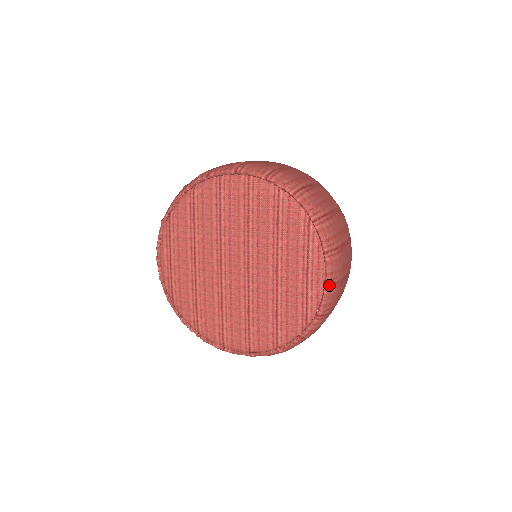
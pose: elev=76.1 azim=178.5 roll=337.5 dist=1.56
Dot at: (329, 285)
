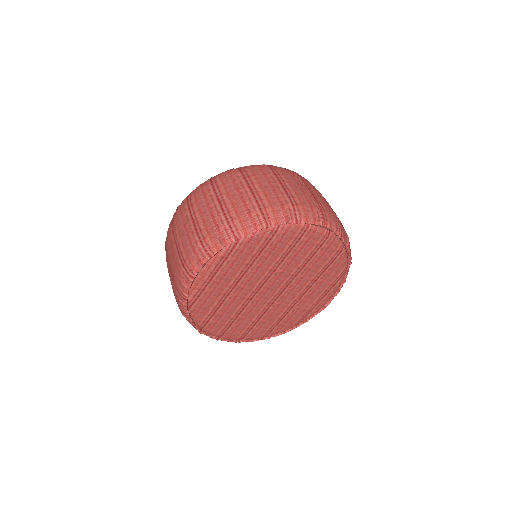
Dot at: (326, 306)
